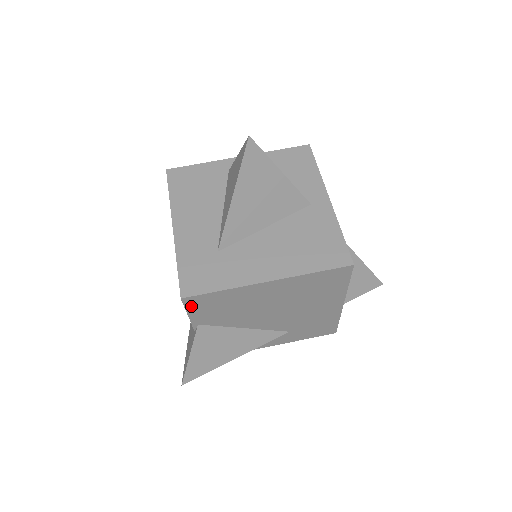
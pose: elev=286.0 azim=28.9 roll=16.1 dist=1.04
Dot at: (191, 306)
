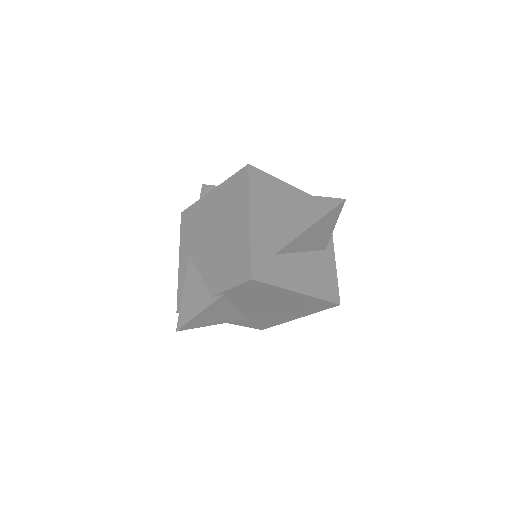
Dot at: (245, 285)
